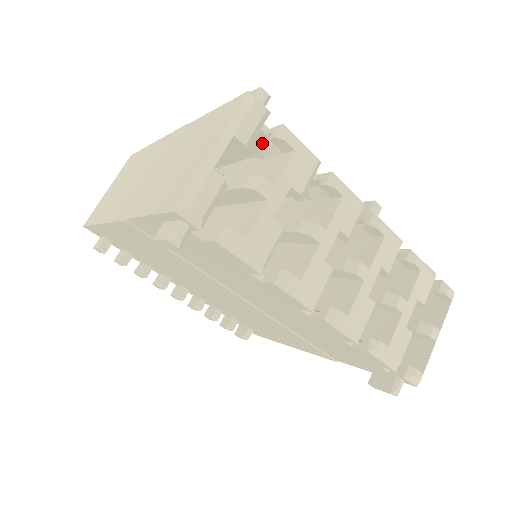
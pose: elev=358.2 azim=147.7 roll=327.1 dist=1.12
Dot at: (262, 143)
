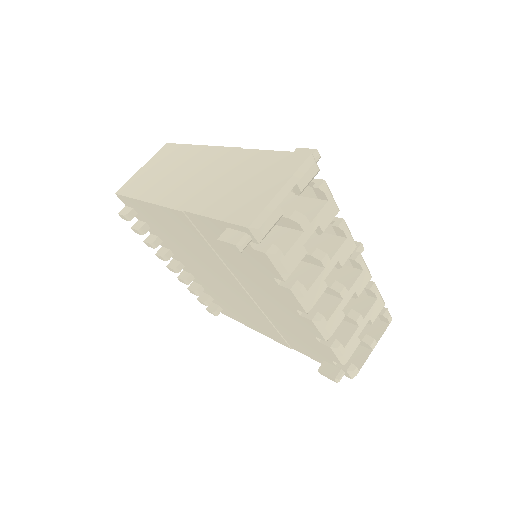
Dot at: occluded
